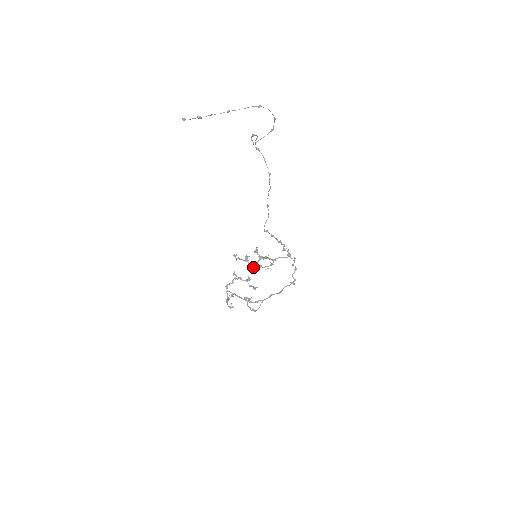
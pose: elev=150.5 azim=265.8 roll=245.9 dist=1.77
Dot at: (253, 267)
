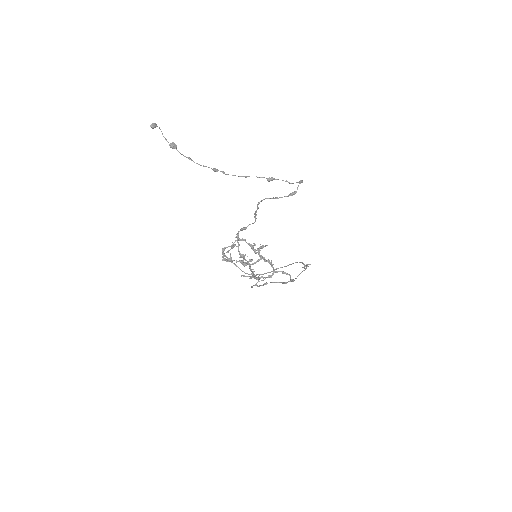
Dot at: (245, 276)
